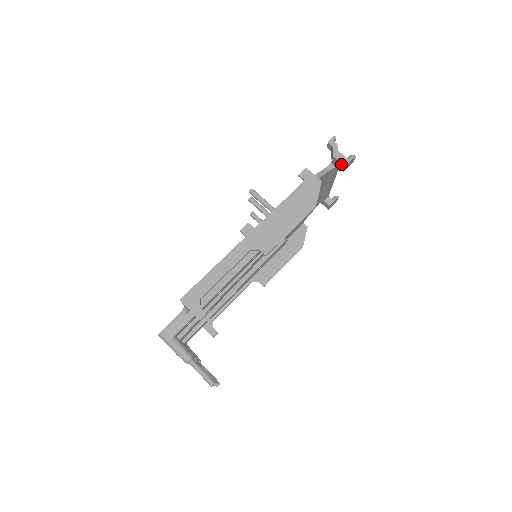
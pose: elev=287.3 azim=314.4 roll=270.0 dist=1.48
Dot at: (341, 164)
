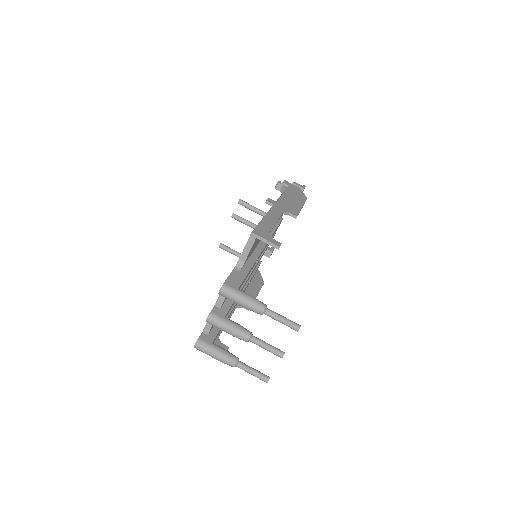
Dot at: (300, 188)
